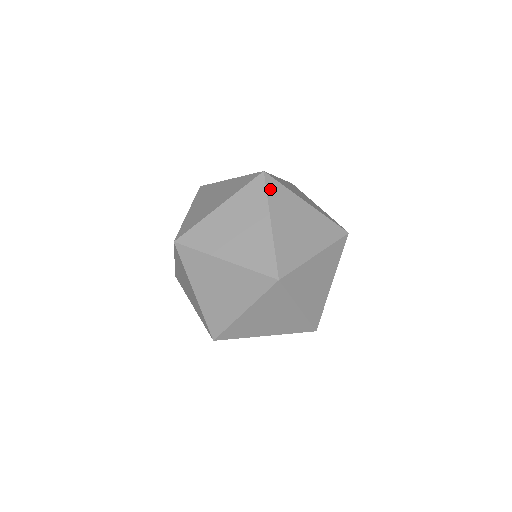
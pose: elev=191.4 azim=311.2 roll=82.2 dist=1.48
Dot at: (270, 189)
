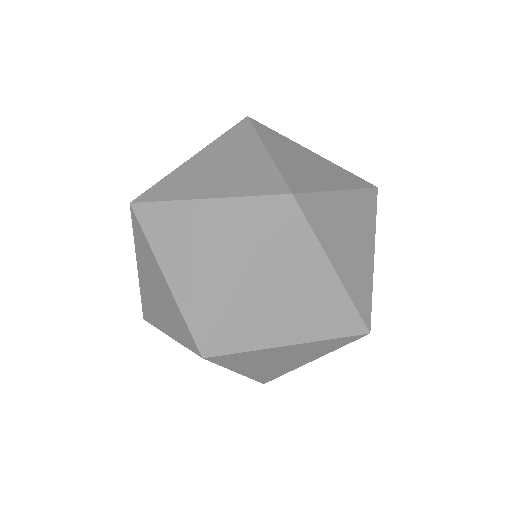
Dot at: (310, 217)
